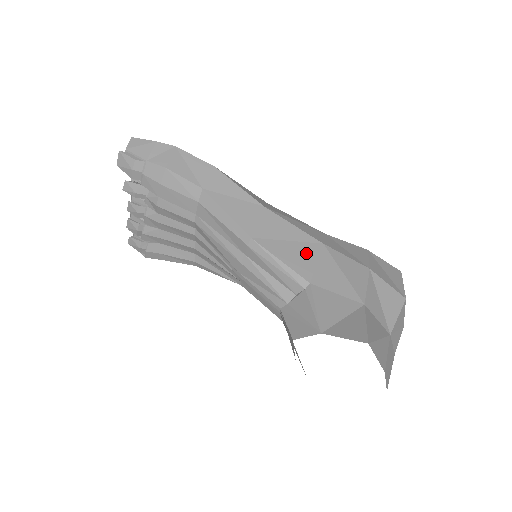
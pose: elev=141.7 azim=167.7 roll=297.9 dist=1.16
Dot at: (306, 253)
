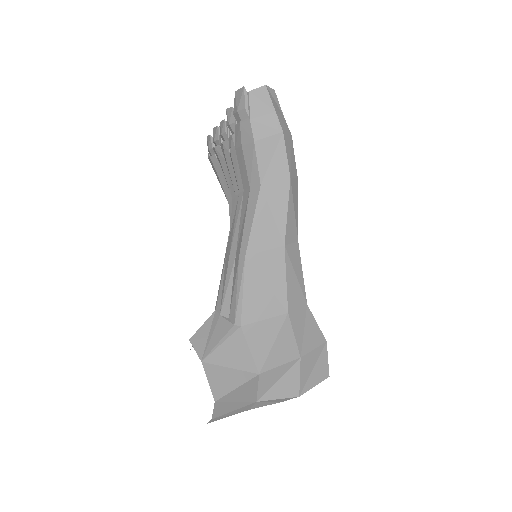
Dot at: (267, 306)
